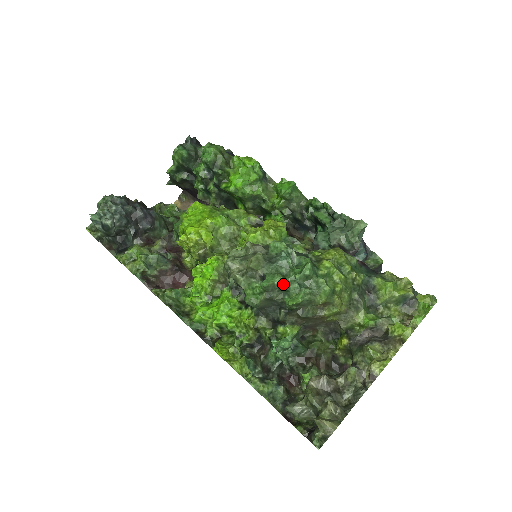
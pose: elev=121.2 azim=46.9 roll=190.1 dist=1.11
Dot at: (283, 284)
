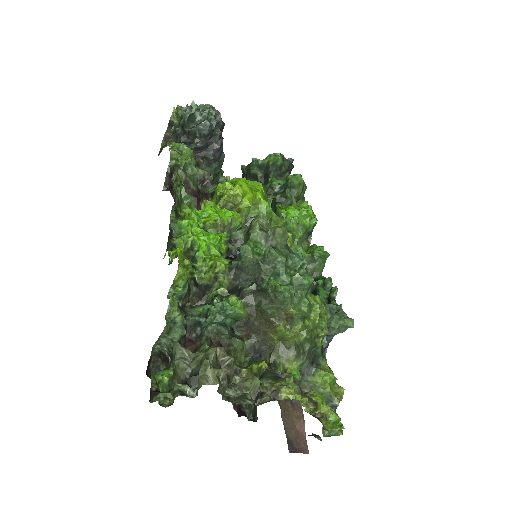
Dot at: (283, 266)
